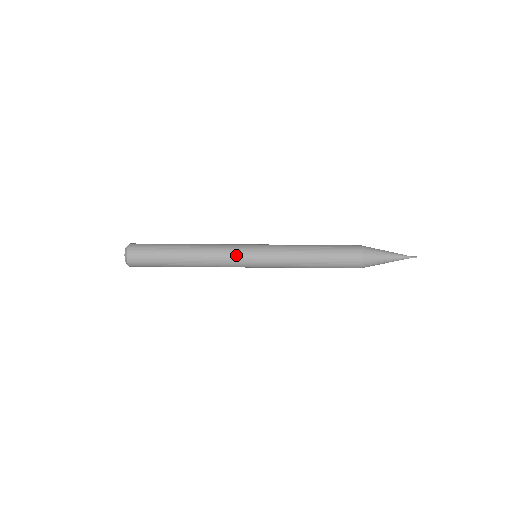
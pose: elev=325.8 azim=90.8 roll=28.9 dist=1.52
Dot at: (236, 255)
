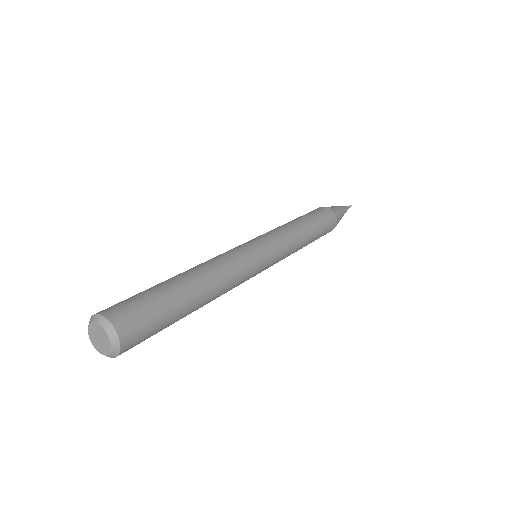
Dot at: (238, 248)
